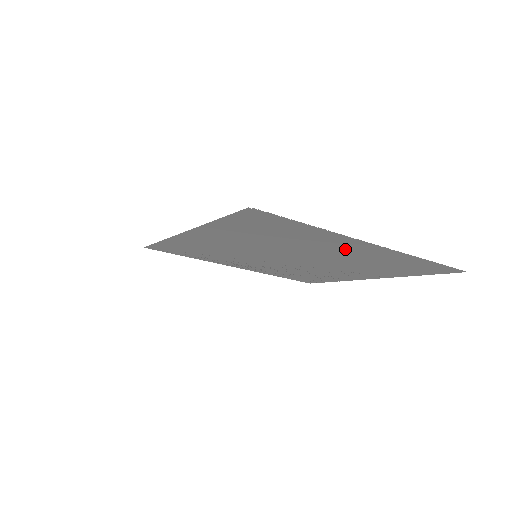
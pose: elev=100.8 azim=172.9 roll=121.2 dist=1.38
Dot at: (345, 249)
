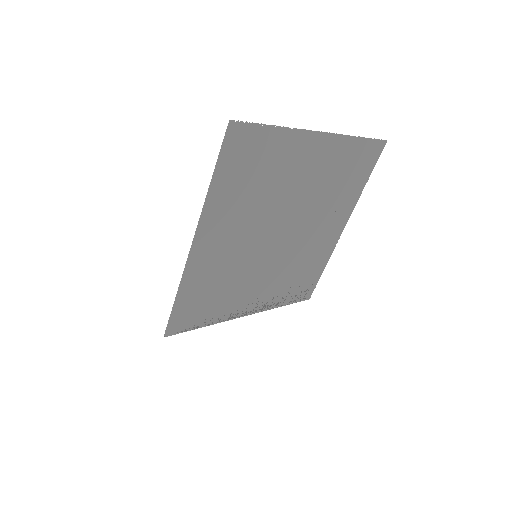
Dot at: (308, 165)
